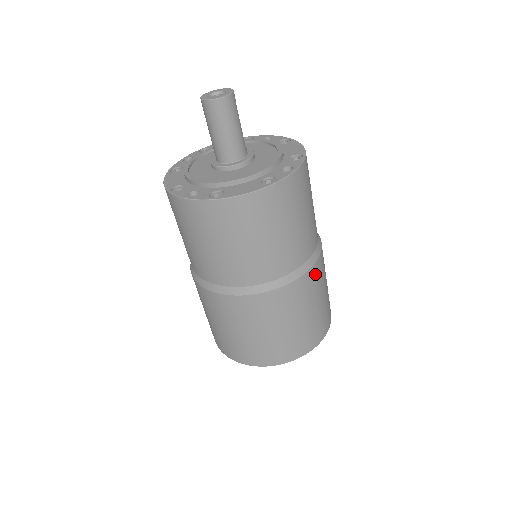
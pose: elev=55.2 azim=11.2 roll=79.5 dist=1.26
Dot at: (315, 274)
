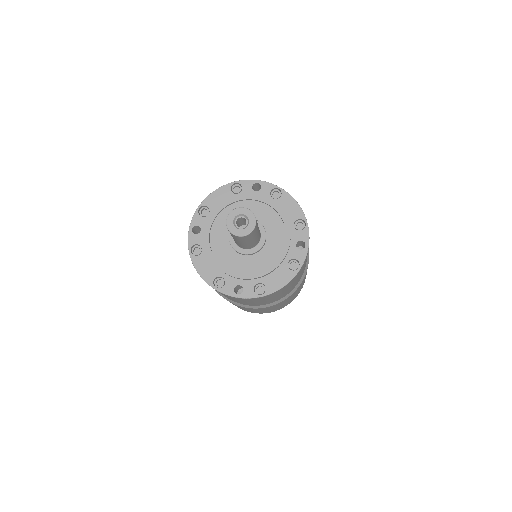
Dot at: occluded
